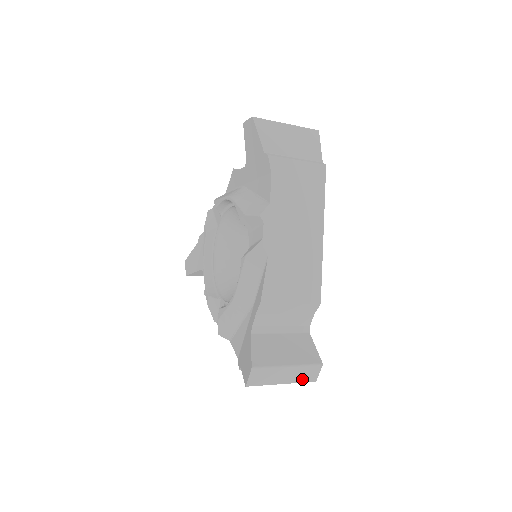
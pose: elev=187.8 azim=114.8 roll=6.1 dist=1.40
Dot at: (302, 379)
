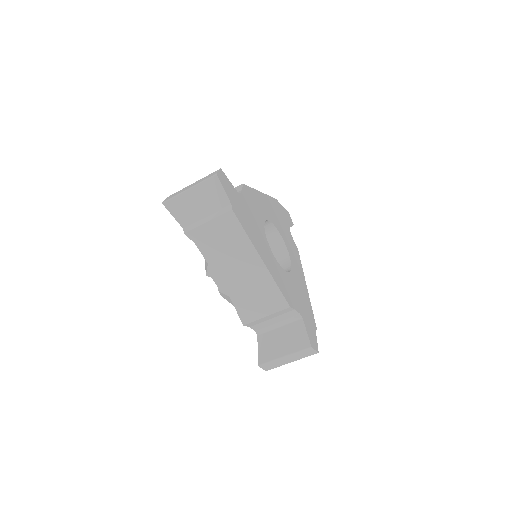
Dot at: (205, 180)
